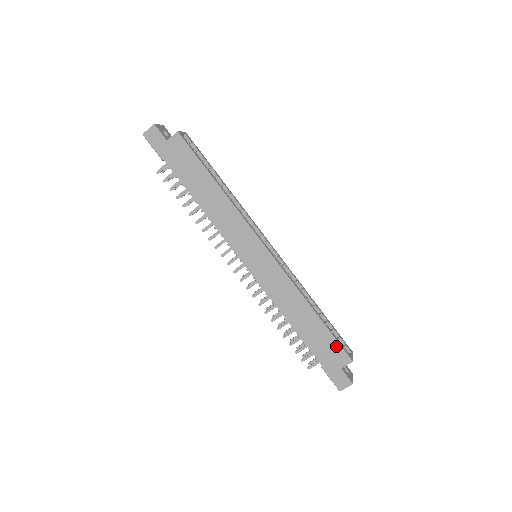
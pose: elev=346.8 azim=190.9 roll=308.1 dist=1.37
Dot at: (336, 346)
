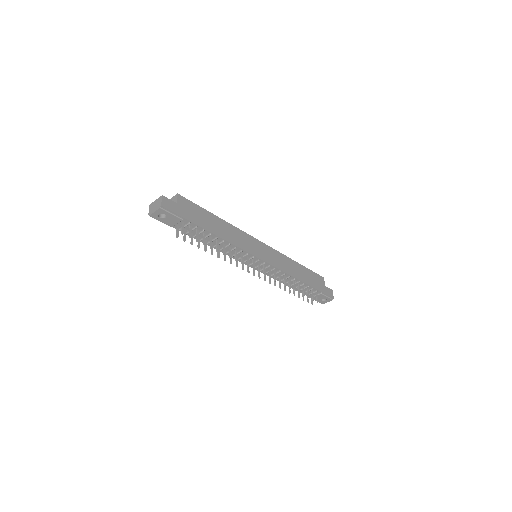
Dot at: (315, 275)
